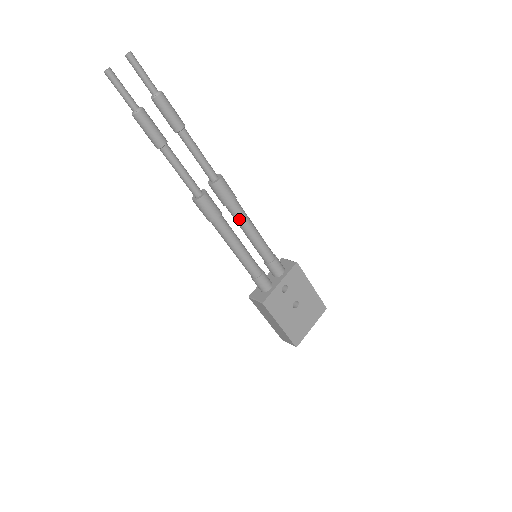
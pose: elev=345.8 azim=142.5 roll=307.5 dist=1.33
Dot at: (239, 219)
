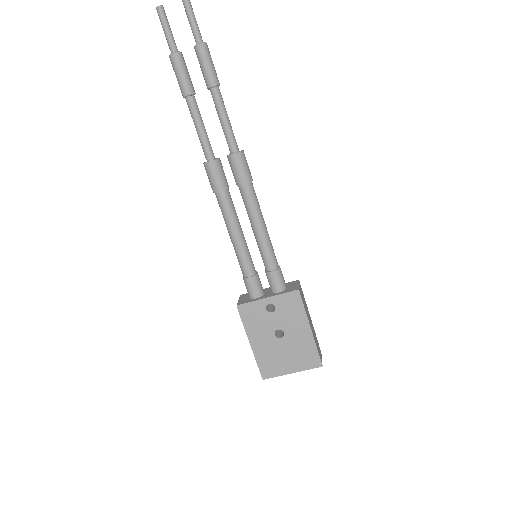
Dot at: (246, 206)
